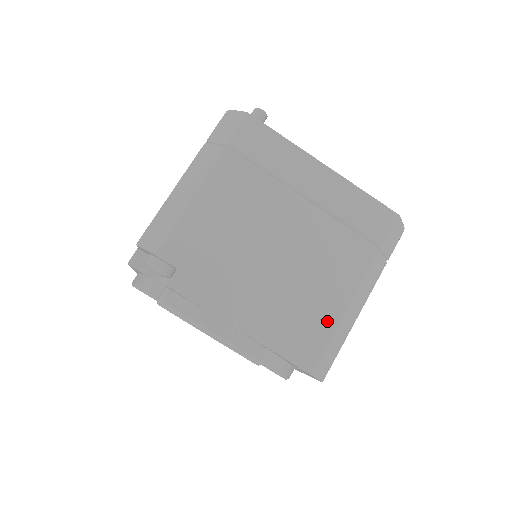
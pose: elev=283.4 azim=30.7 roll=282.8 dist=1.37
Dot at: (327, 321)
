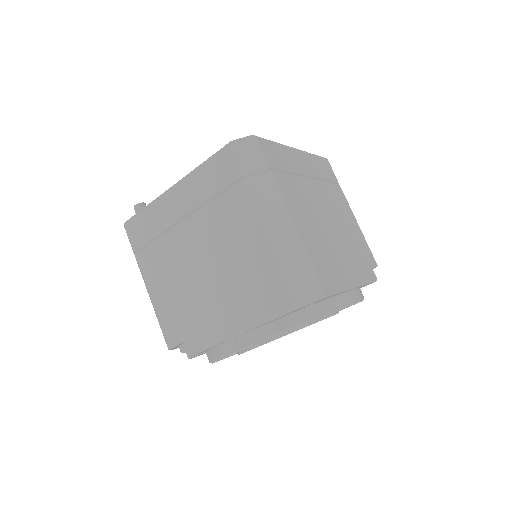
Dot at: (269, 264)
